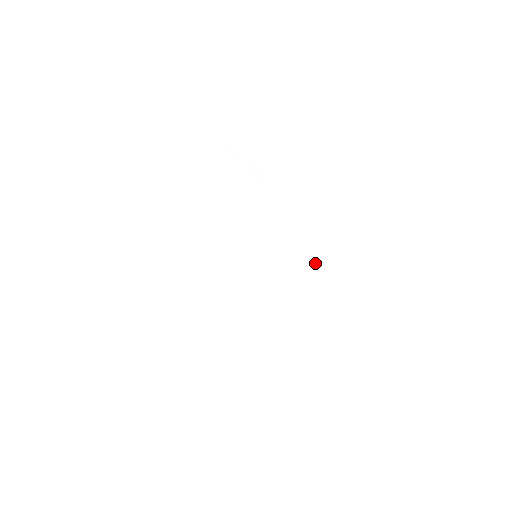
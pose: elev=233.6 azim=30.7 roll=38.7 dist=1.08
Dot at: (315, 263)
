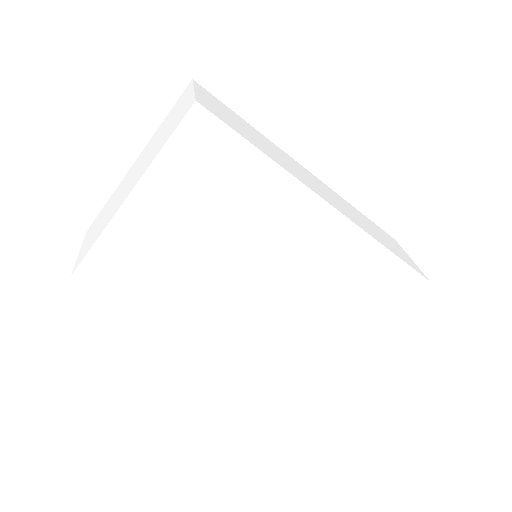
Dot at: (336, 261)
